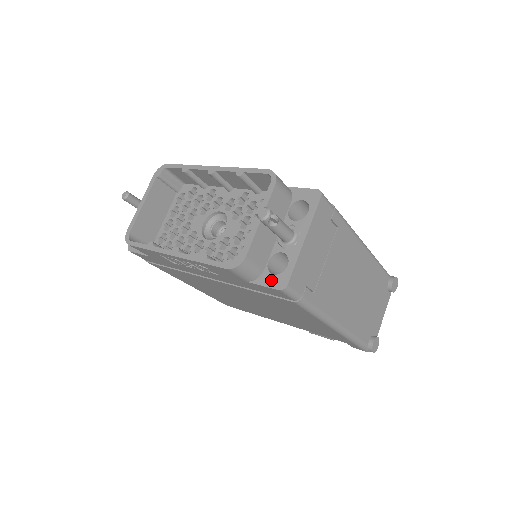
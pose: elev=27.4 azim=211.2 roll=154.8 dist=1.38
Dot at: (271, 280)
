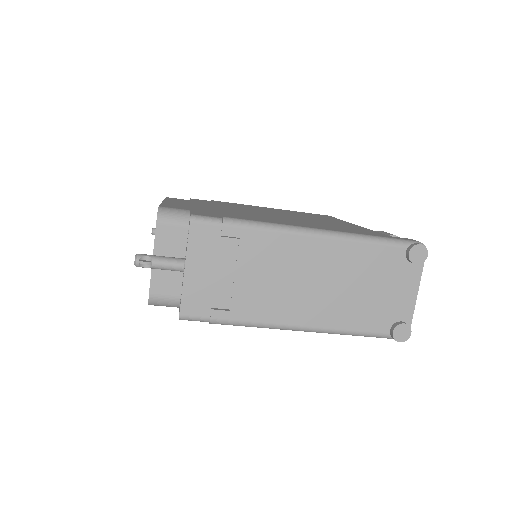
Dot at: (179, 309)
